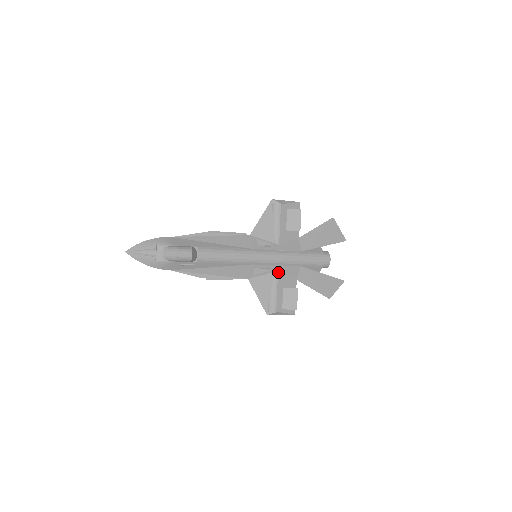
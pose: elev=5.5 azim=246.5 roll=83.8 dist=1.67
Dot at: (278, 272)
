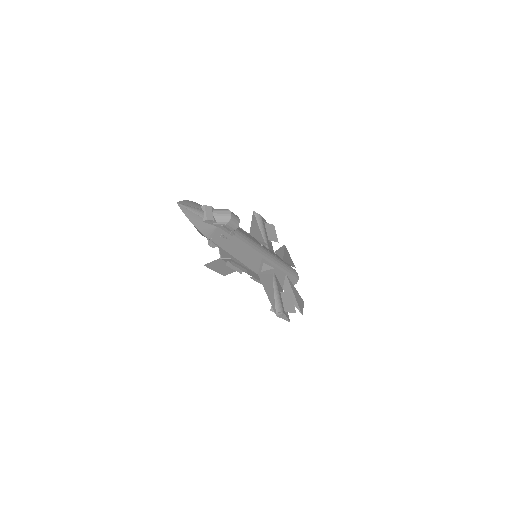
Dot at: (275, 274)
